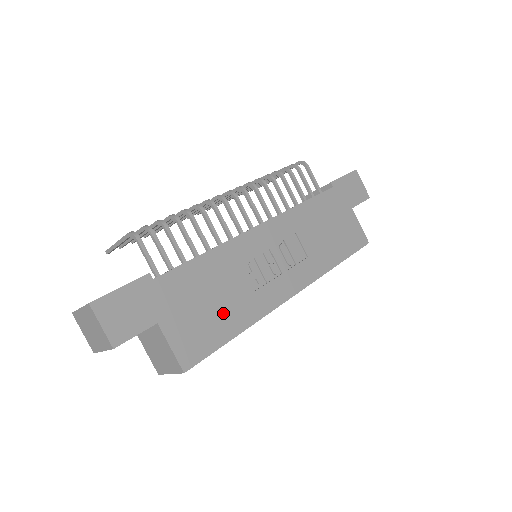
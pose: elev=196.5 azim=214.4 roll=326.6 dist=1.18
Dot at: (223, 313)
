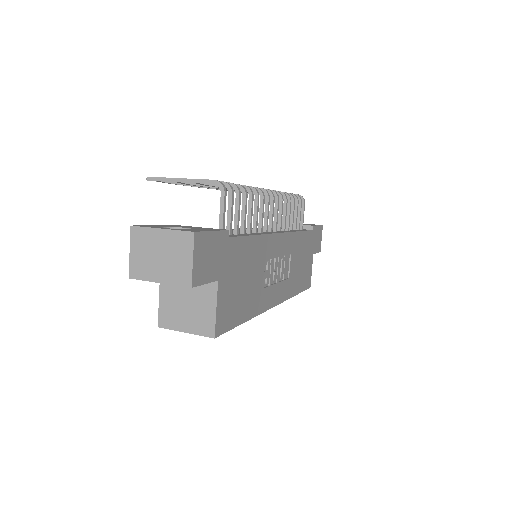
Dot at: (246, 296)
